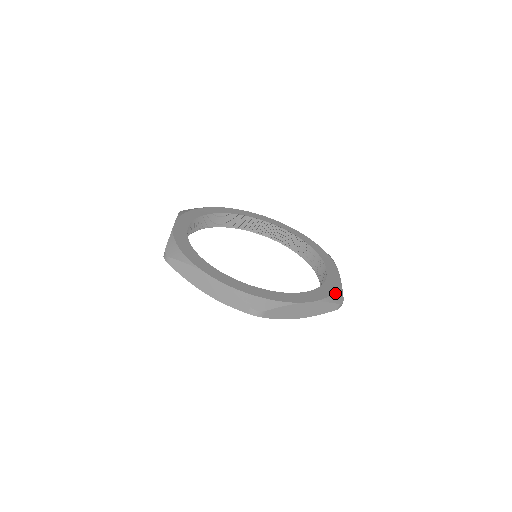
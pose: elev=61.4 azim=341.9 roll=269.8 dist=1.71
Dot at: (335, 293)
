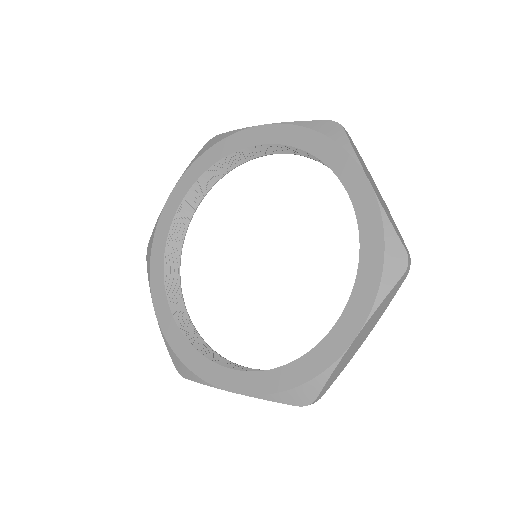
Dot at: (385, 262)
